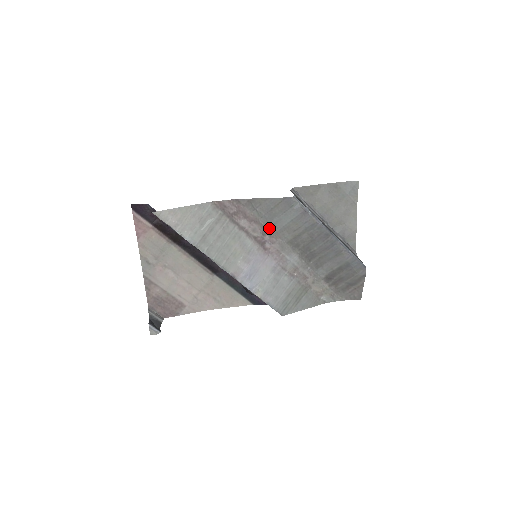
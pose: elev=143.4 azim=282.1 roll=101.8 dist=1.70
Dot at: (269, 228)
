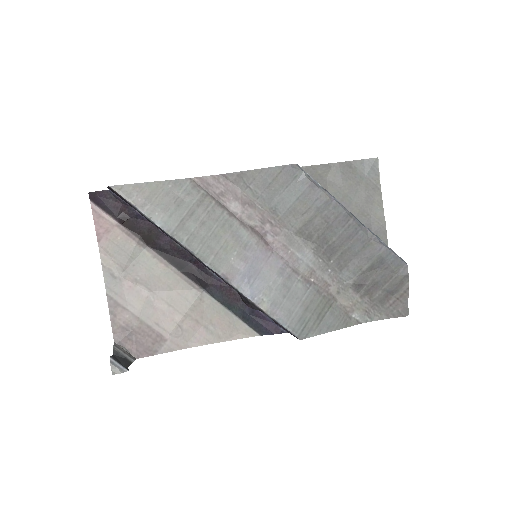
Dot at: (269, 213)
